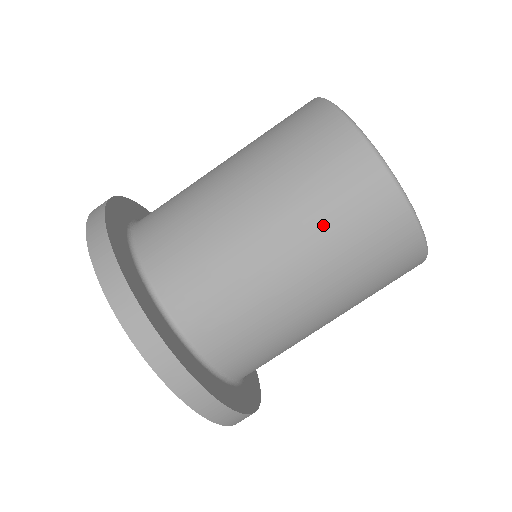
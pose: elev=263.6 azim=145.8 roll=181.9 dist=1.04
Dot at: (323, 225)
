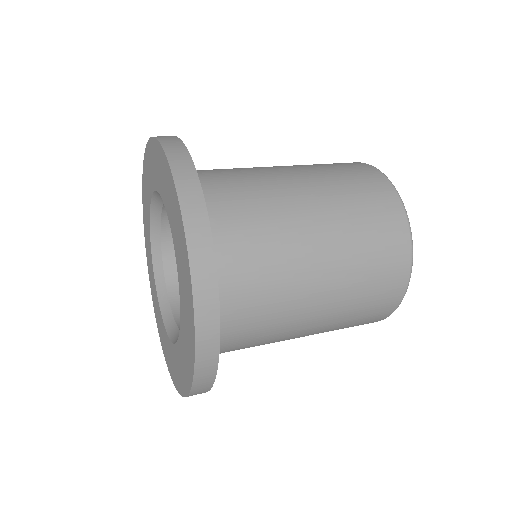
Dot at: (350, 214)
